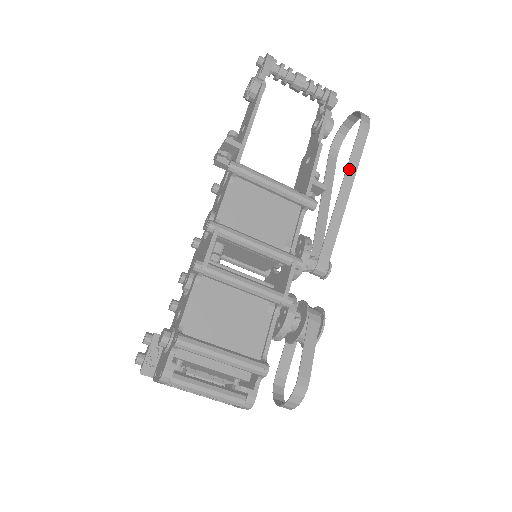
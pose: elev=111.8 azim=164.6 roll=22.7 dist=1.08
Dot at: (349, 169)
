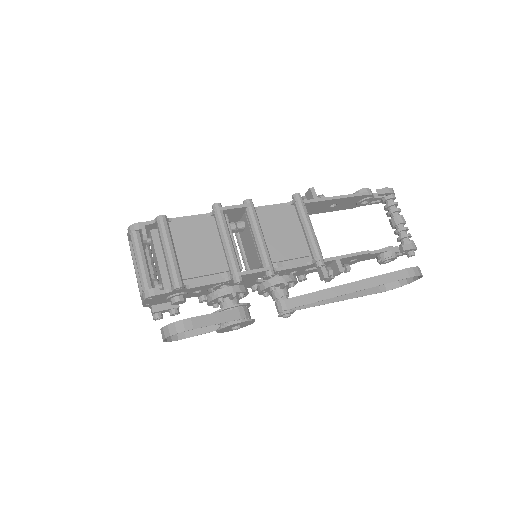
Dot at: (370, 280)
